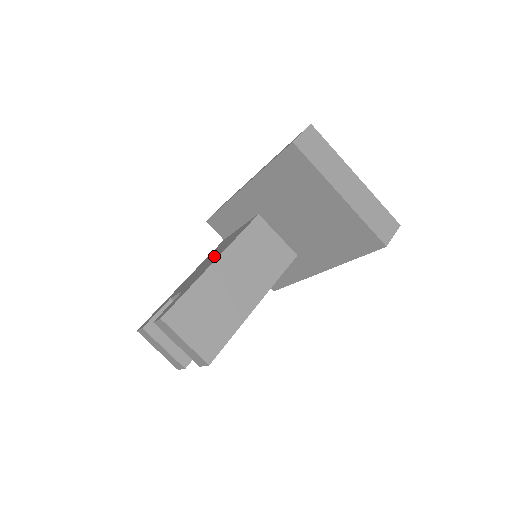
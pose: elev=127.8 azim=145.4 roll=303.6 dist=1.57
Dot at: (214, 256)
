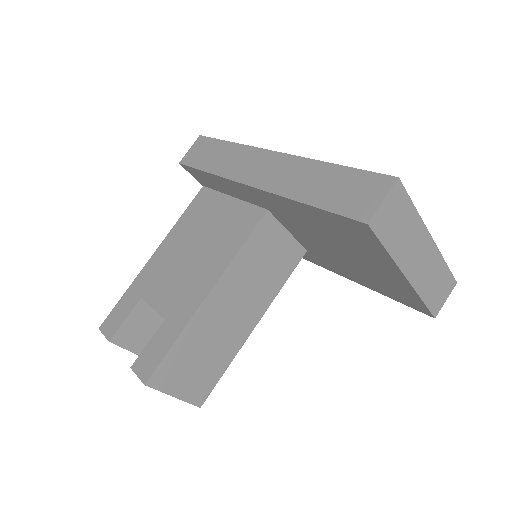
Dot at: (201, 258)
